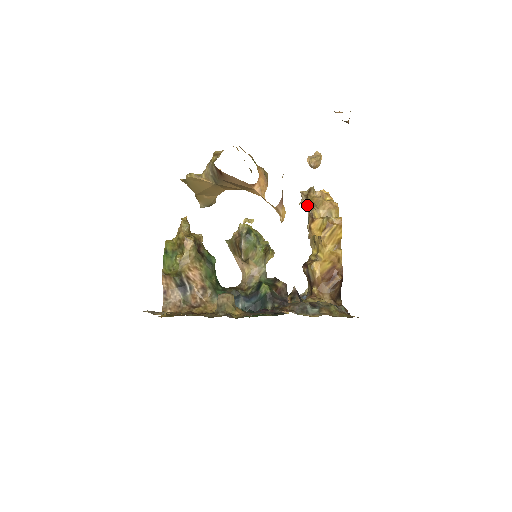
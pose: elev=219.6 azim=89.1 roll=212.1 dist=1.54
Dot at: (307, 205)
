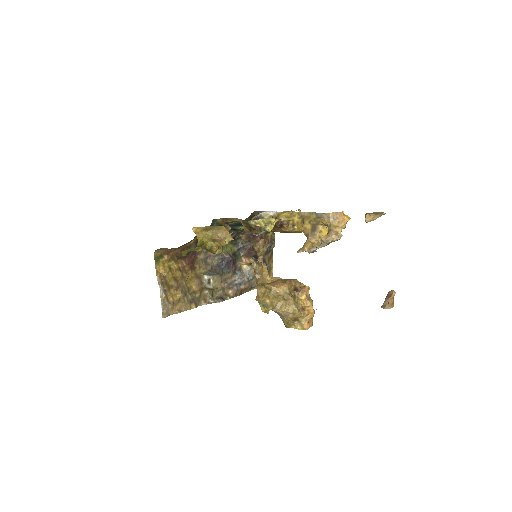
Dot at: occluded
